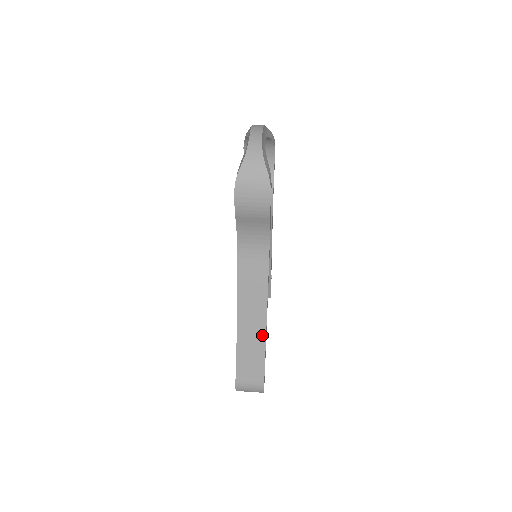
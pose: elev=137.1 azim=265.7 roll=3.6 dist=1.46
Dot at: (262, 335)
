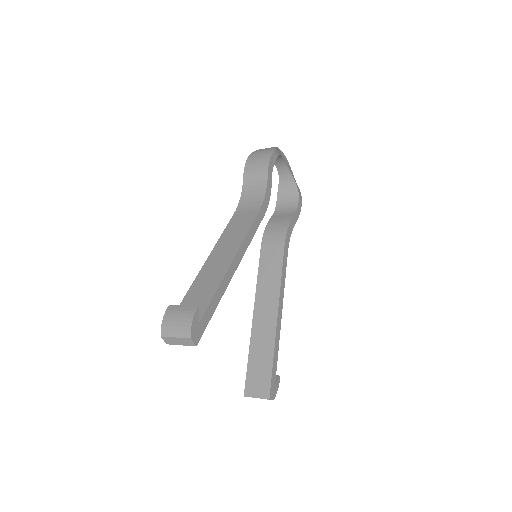
Dot at: (223, 271)
